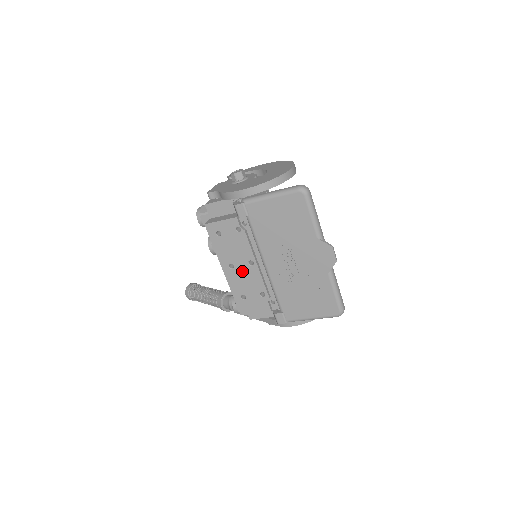
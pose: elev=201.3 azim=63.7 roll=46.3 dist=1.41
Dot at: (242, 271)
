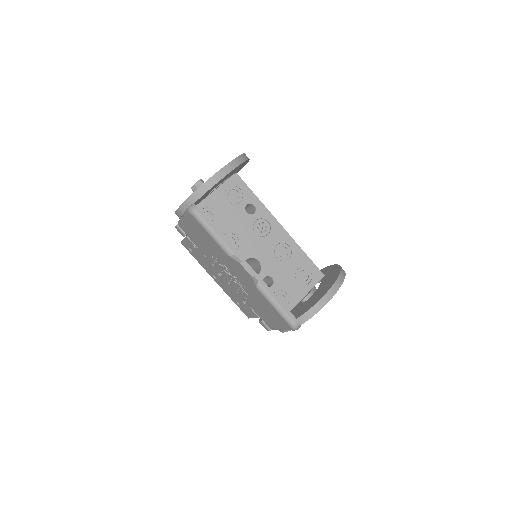
Dot at: (221, 281)
